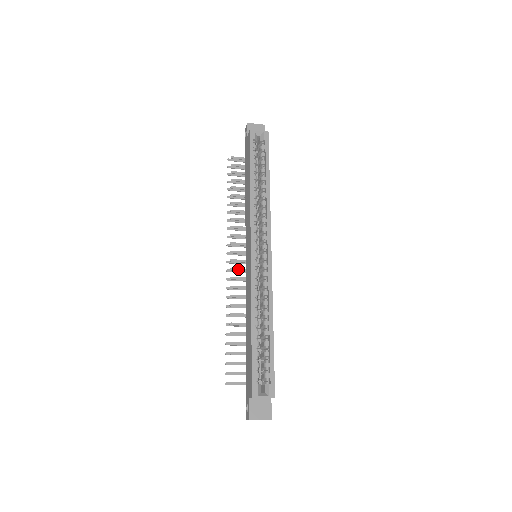
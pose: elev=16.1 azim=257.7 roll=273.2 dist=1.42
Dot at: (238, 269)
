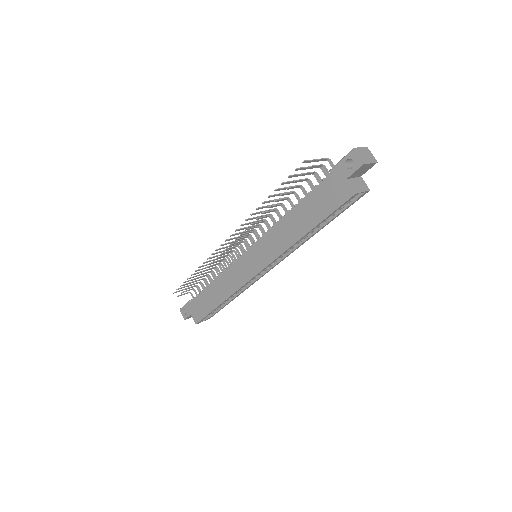
Dot at: occluded
